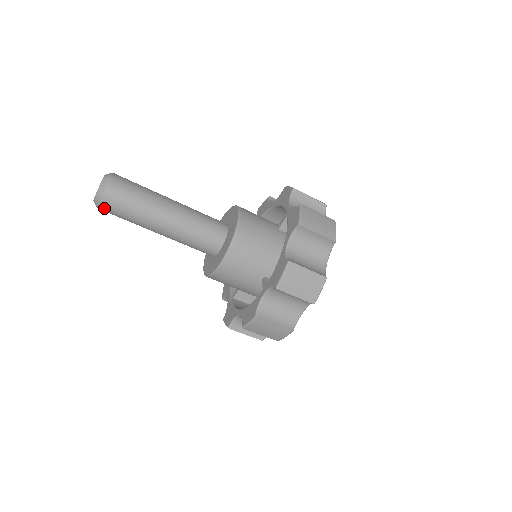
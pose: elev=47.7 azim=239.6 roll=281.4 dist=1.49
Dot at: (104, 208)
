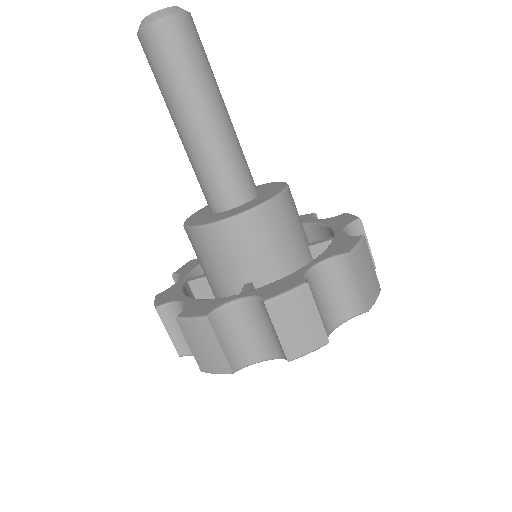
Dot at: (146, 38)
